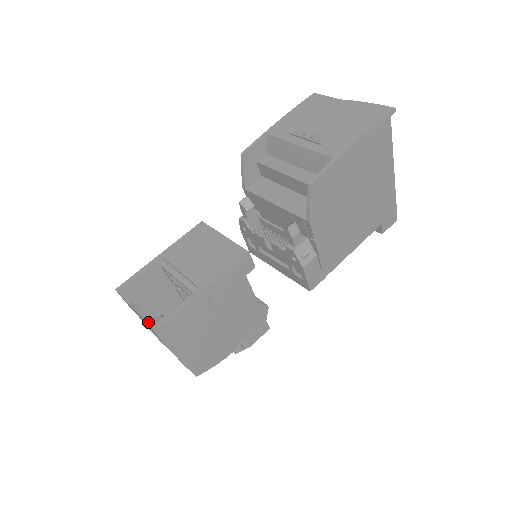
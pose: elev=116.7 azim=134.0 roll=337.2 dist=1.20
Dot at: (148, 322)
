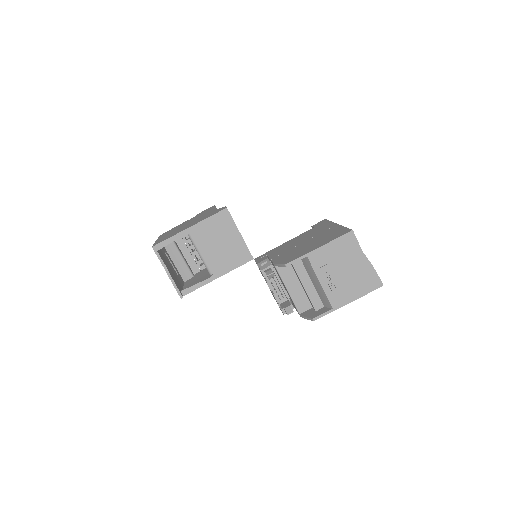
Dot at: (178, 293)
